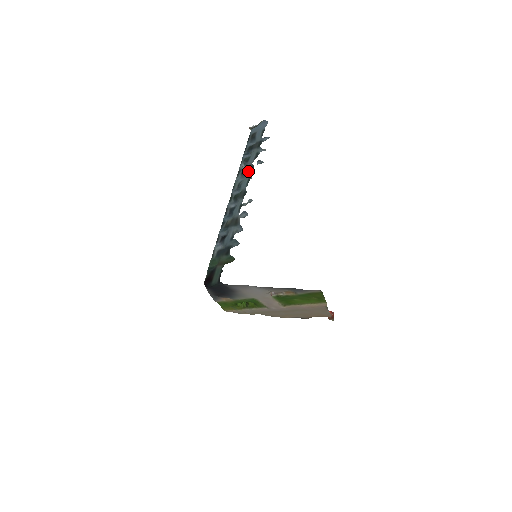
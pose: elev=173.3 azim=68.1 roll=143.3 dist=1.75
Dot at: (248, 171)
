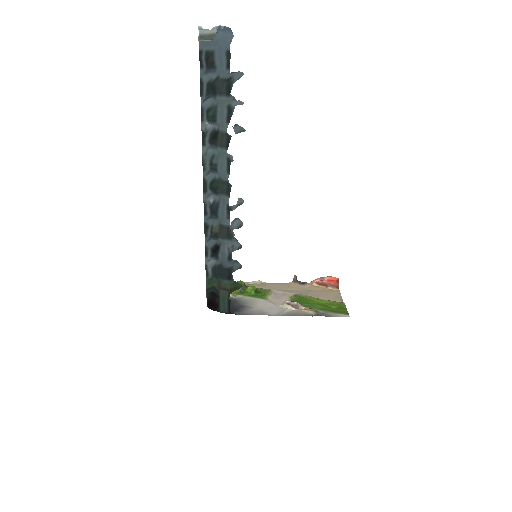
Dot at: (223, 145)
